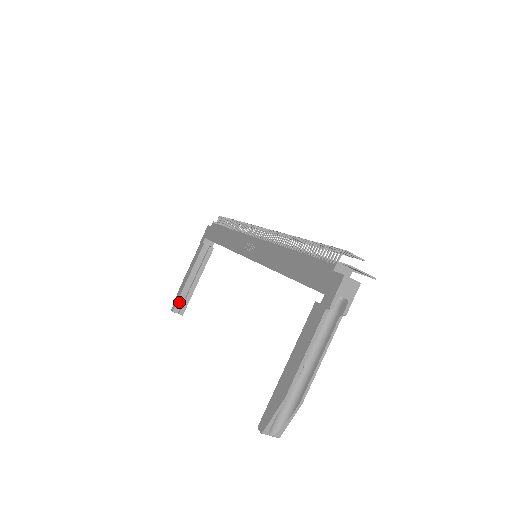
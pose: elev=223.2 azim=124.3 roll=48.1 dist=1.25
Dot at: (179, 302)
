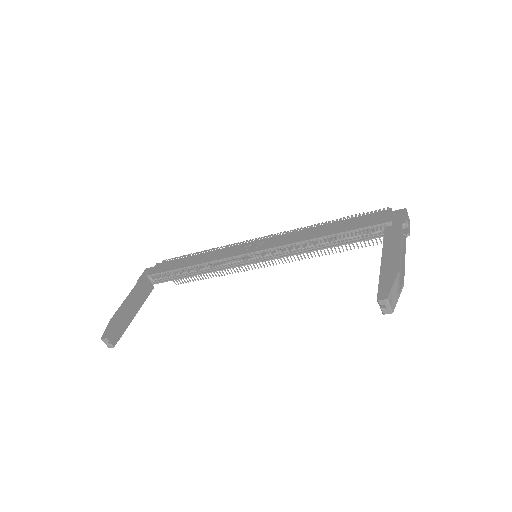
Dot at: (114, 330)
